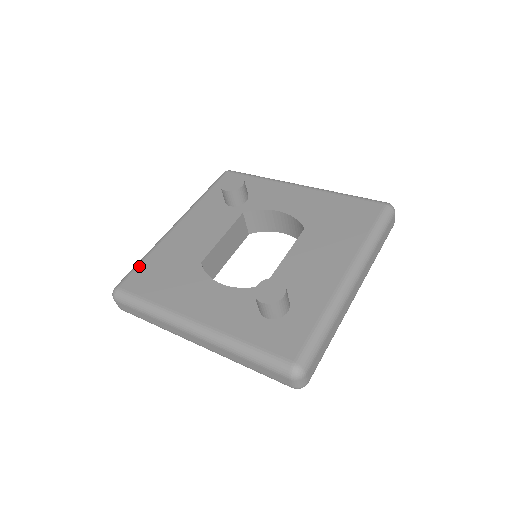
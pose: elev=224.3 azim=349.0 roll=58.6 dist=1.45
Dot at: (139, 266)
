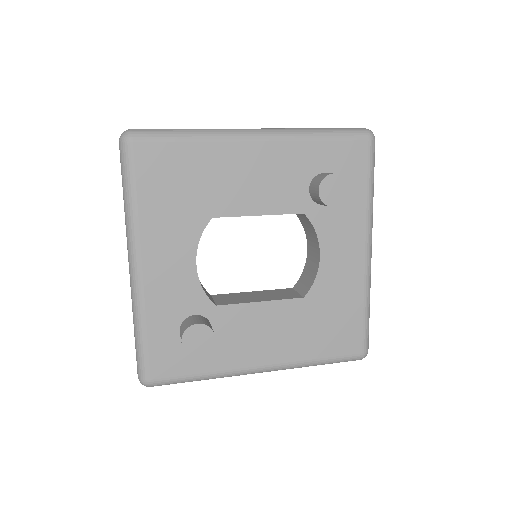
Dot at: (173, 142)
